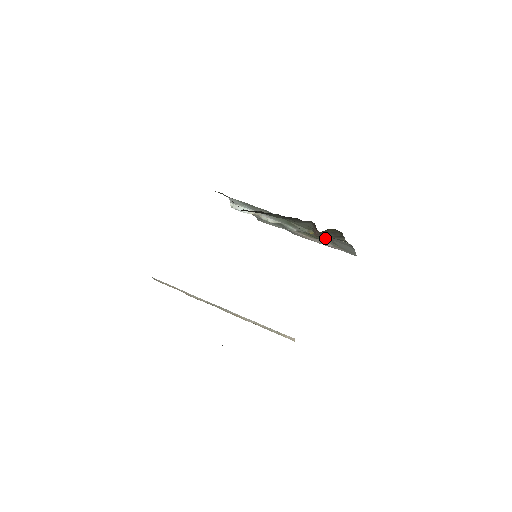
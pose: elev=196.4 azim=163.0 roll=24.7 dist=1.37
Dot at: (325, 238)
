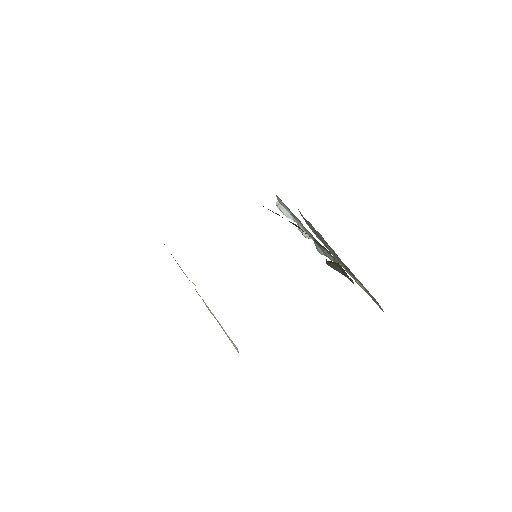
Dot at: occluded
